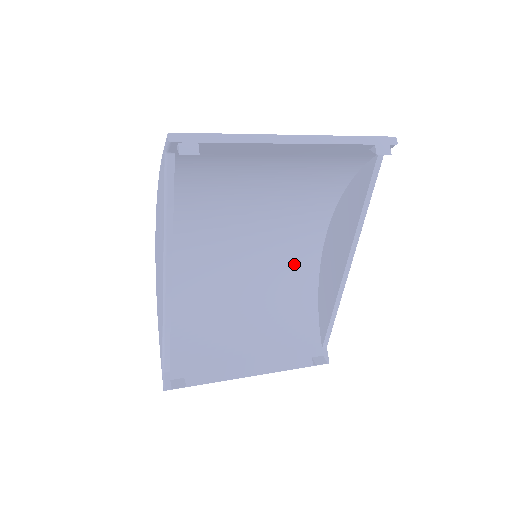
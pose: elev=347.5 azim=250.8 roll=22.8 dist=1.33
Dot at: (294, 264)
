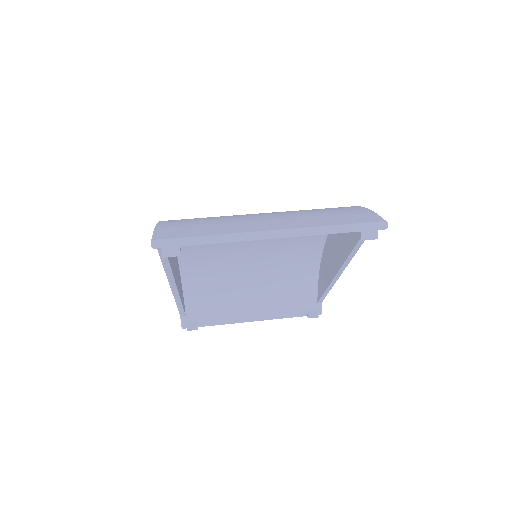
Dot at: (298, 246)
